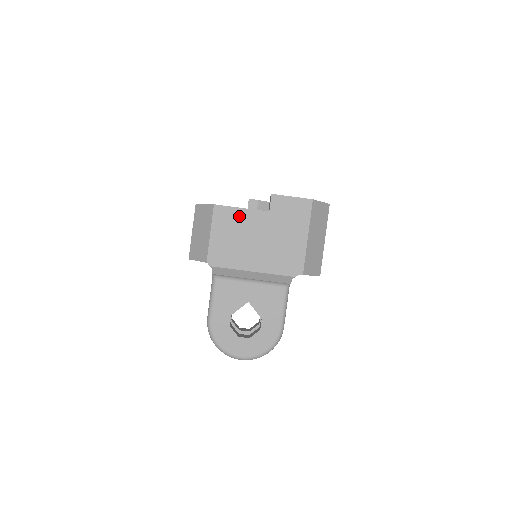
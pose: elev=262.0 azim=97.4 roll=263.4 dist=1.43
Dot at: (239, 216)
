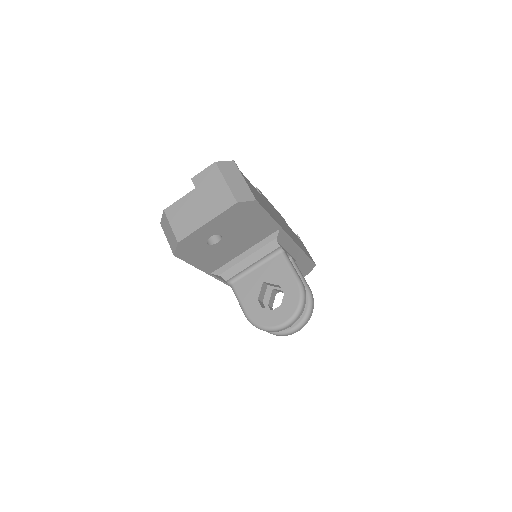
Dot at: (181, 204)
